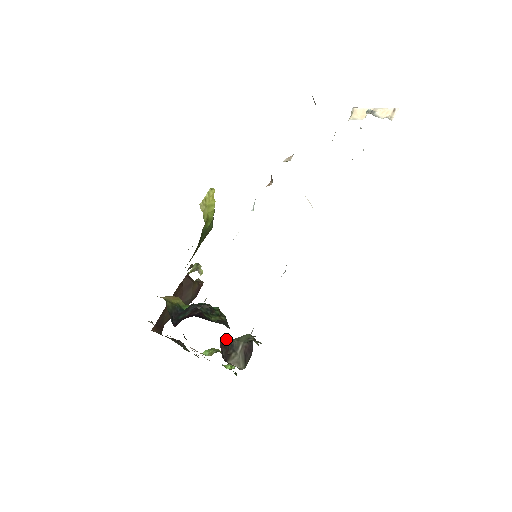
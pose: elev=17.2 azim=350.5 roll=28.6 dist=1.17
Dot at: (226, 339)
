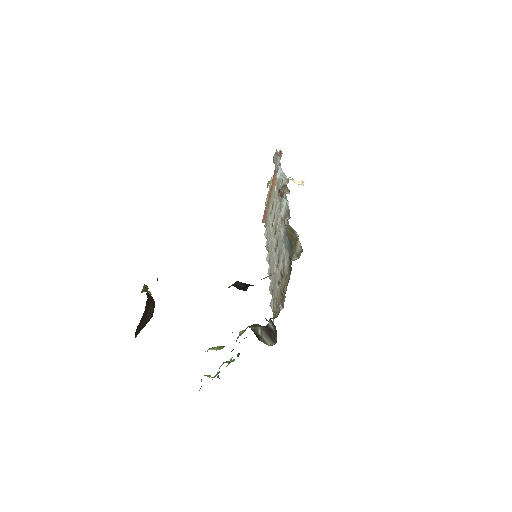
Dot at: occluded
